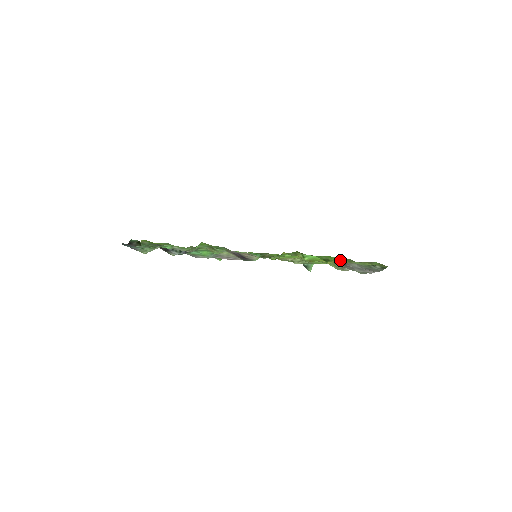
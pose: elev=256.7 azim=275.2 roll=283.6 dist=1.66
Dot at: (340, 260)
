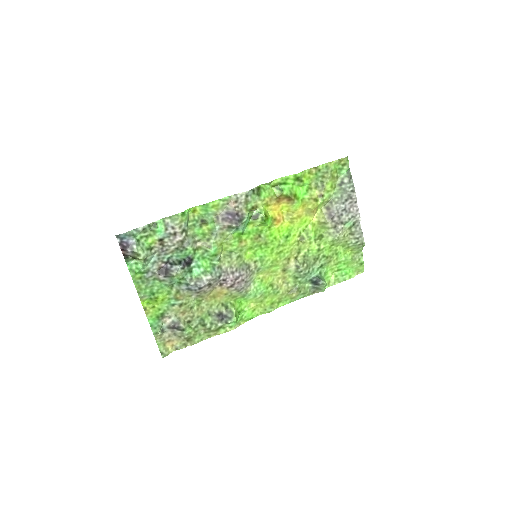
Dot at: (316, 194)
